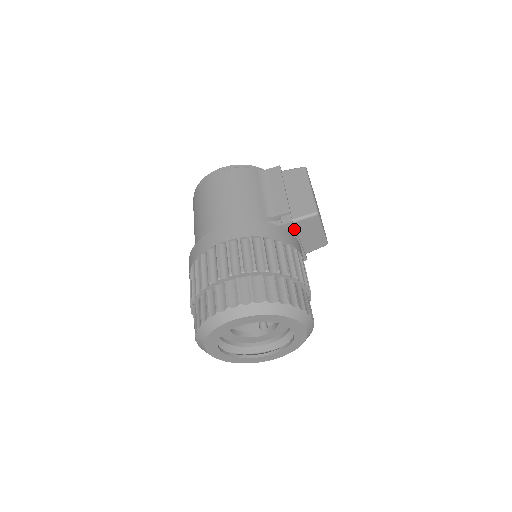
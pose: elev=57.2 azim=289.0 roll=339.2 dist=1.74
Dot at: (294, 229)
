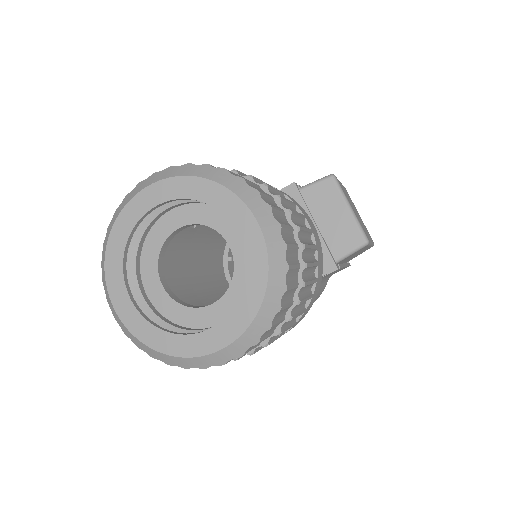
Dot at: (300, 197)
